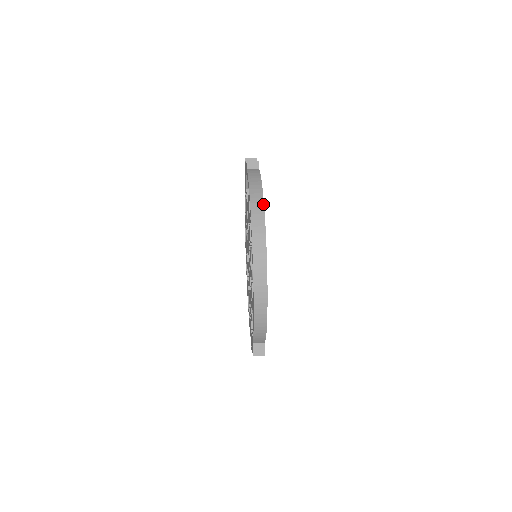
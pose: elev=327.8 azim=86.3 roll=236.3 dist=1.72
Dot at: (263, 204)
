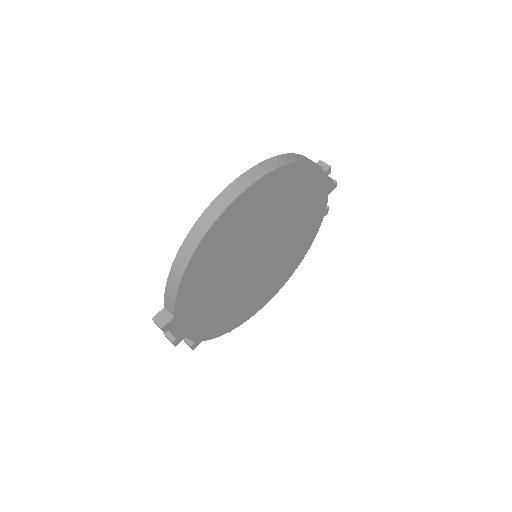
Dot at: (289, 162)
